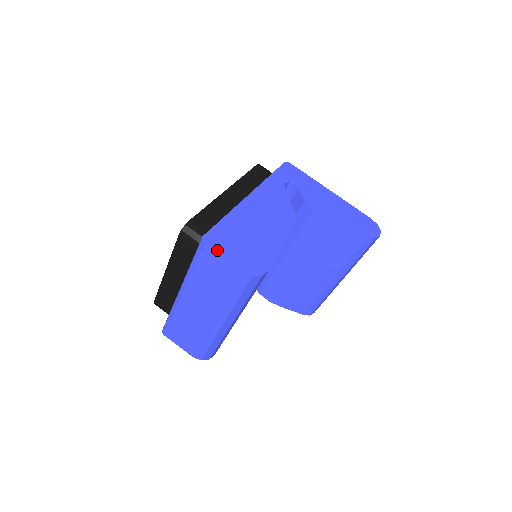
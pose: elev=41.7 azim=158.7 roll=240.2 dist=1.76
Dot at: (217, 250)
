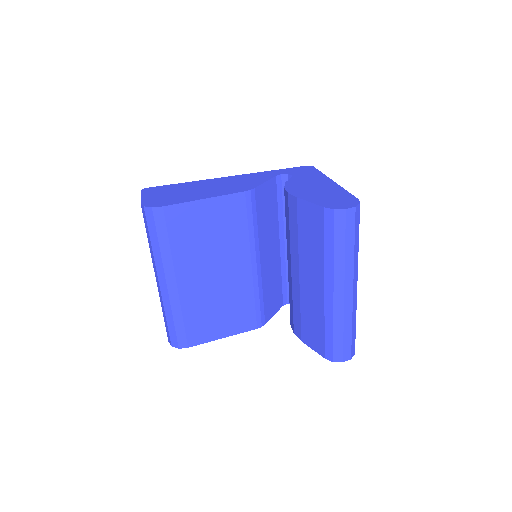
Dot at: (143, 193)
